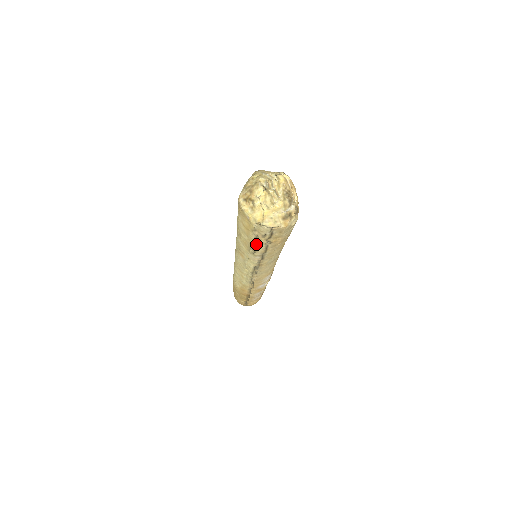
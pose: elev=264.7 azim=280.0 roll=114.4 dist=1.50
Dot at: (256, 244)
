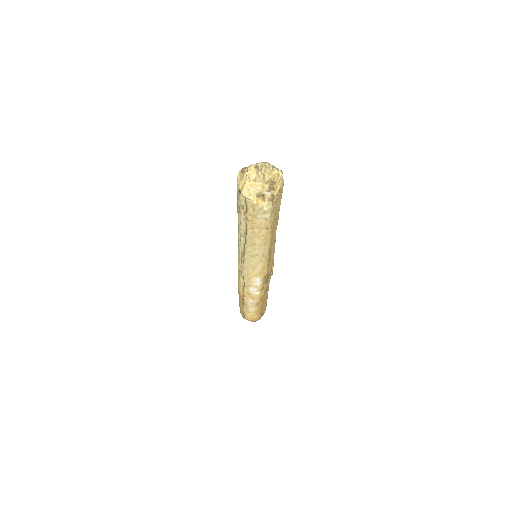
Dot at: (240, 218)
